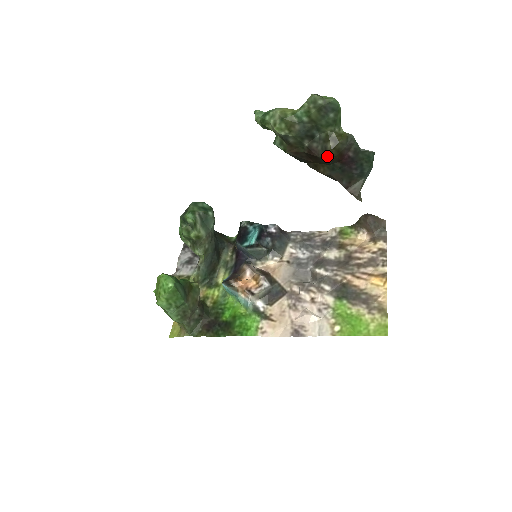
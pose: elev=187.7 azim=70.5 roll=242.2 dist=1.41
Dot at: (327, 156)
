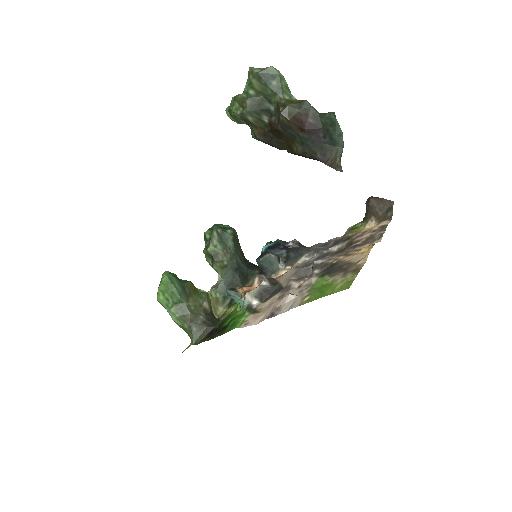
Dot at: (283, 124)
